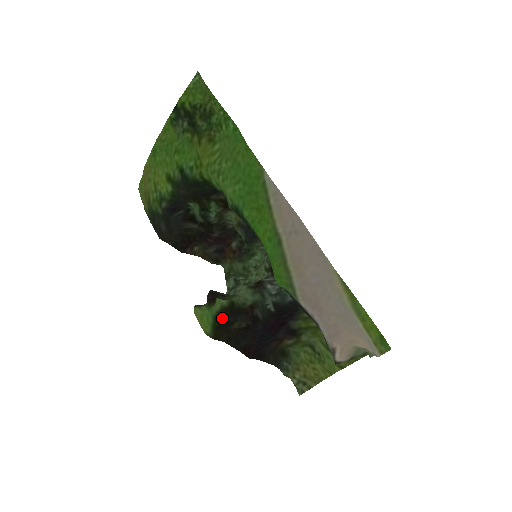
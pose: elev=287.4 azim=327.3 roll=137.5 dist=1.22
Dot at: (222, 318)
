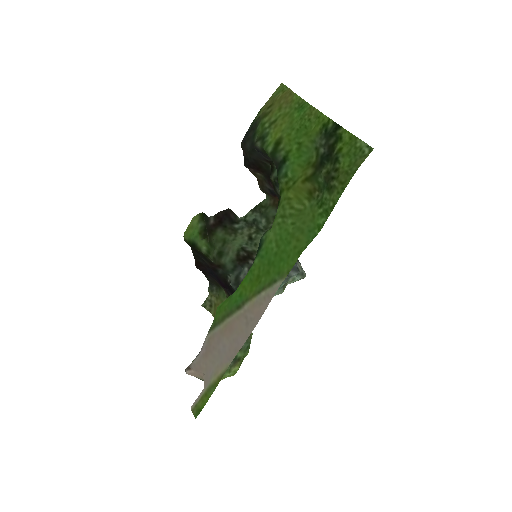
Dot at: (196, 249)
